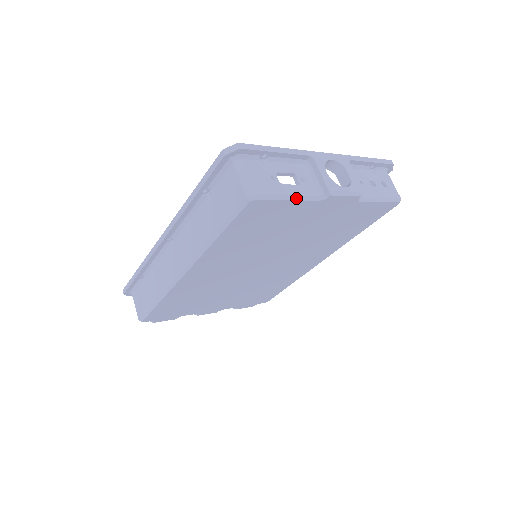
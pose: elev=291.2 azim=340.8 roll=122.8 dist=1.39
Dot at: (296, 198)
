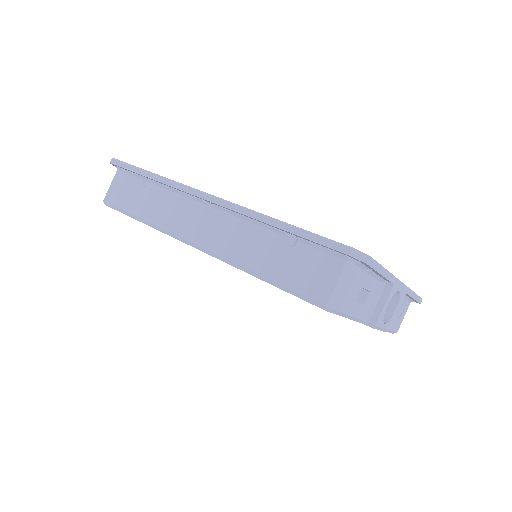
Dot at: (352, 318)
